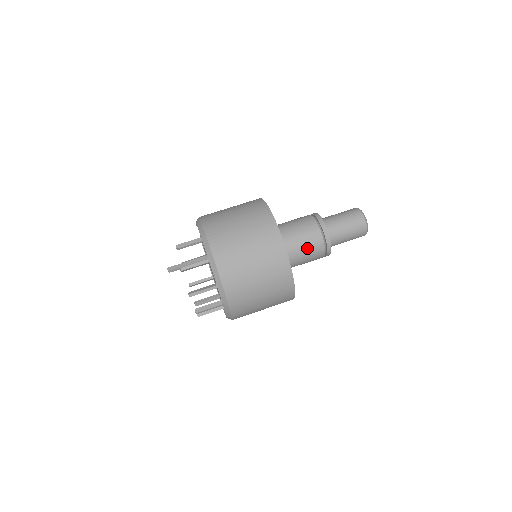
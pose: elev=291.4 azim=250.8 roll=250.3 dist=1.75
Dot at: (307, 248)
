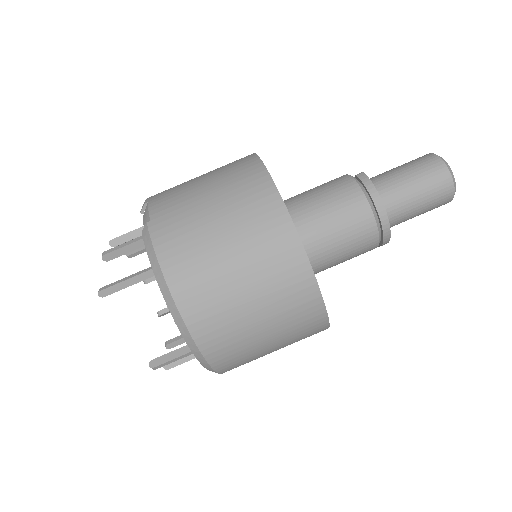
Dot at: occluded
